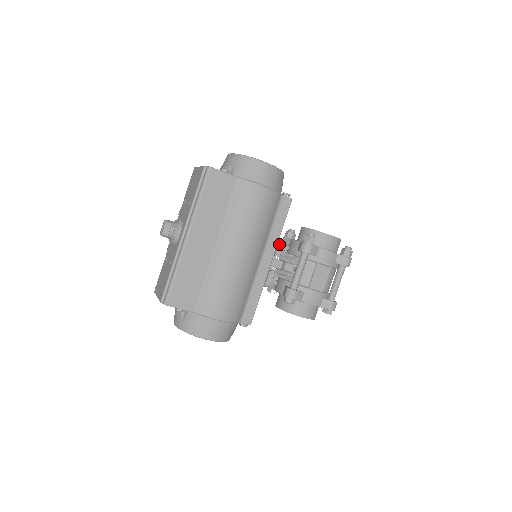
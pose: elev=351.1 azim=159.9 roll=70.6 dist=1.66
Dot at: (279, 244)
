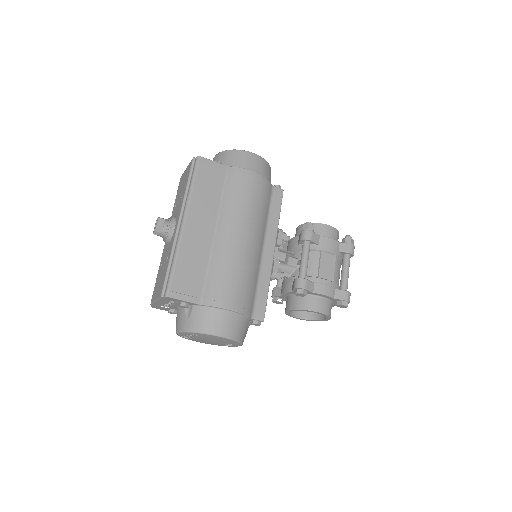
Dot at: (279, 232)
